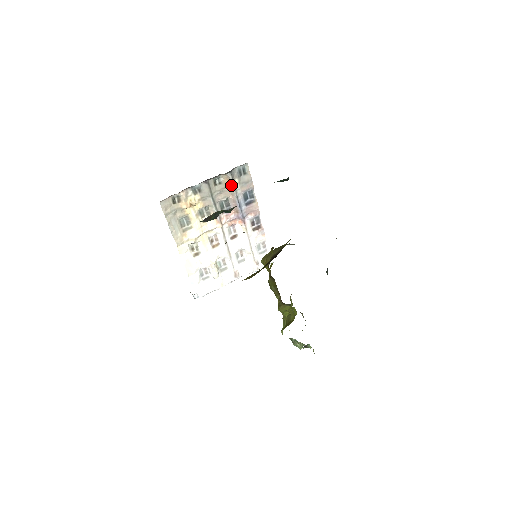
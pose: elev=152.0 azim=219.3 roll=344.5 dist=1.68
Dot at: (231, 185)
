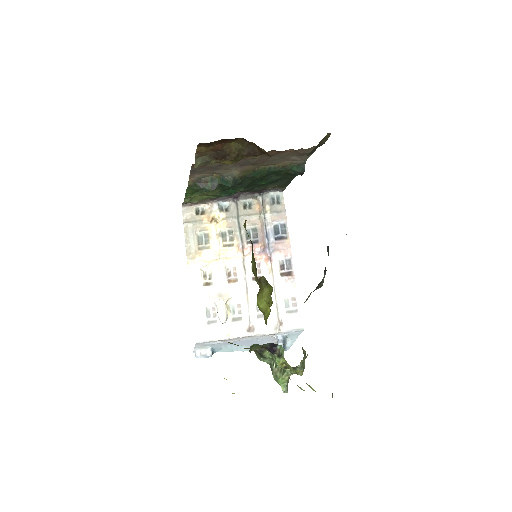
Dot at: (261, 211)
